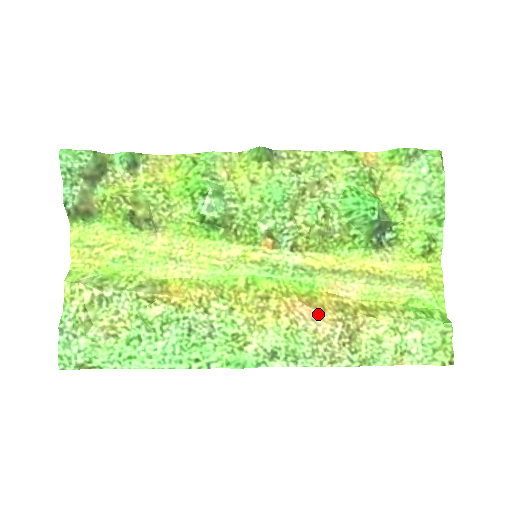
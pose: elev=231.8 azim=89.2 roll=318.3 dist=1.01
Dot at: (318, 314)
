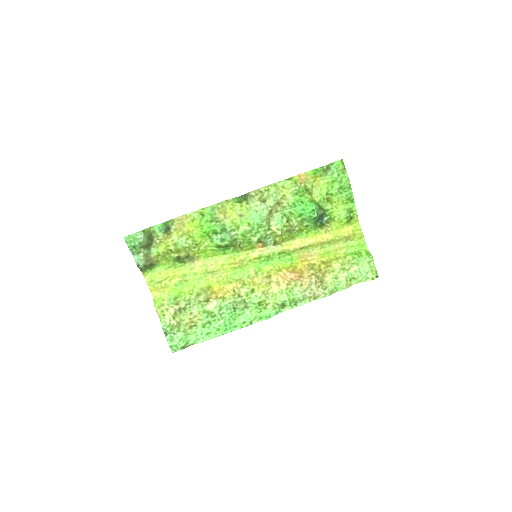
Dot at: (300, 276)
